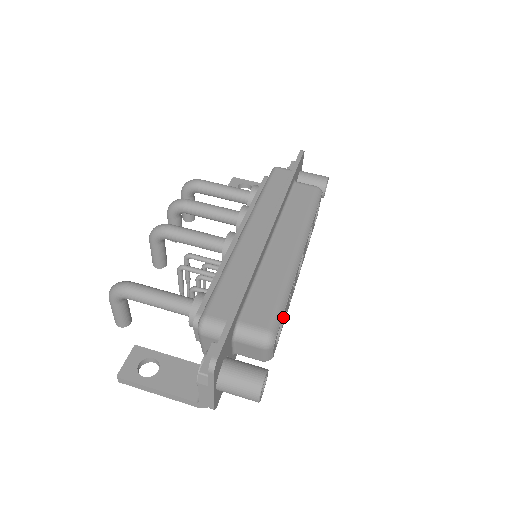
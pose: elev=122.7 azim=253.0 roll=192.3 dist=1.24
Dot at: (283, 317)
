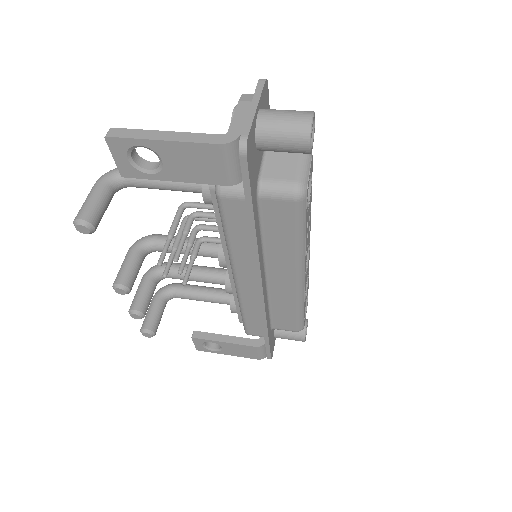
Dot at: (310, 195)
